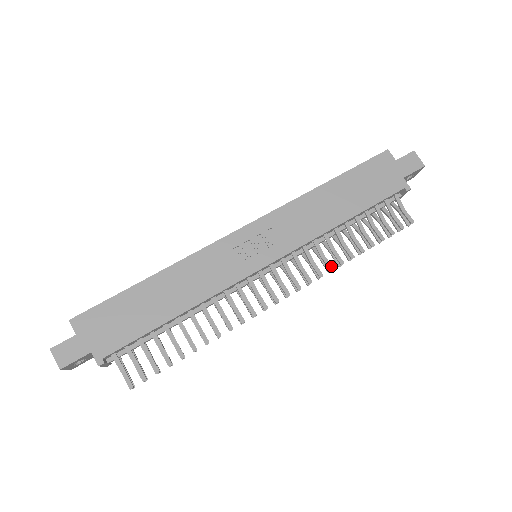
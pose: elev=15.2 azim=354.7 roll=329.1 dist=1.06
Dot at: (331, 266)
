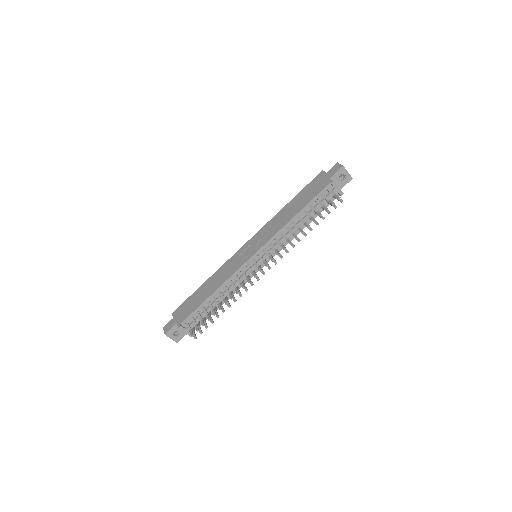
Dot at: (290, 242)
